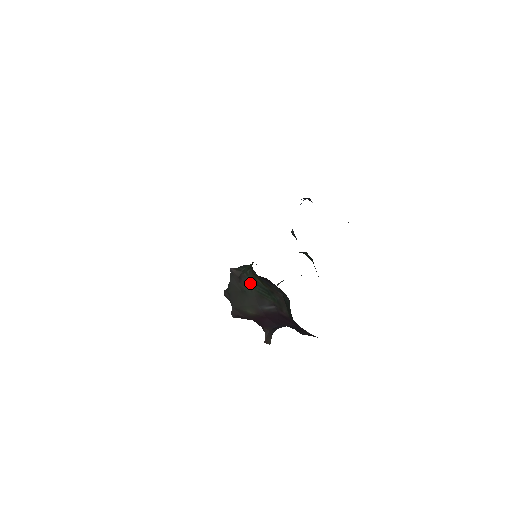
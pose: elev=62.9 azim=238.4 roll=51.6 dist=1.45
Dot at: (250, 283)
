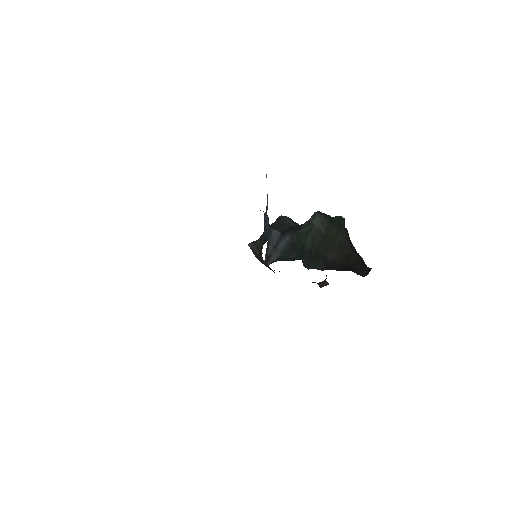
Dot at: occluded
